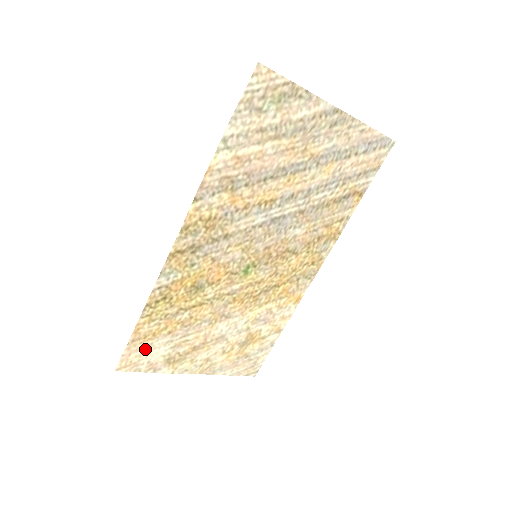
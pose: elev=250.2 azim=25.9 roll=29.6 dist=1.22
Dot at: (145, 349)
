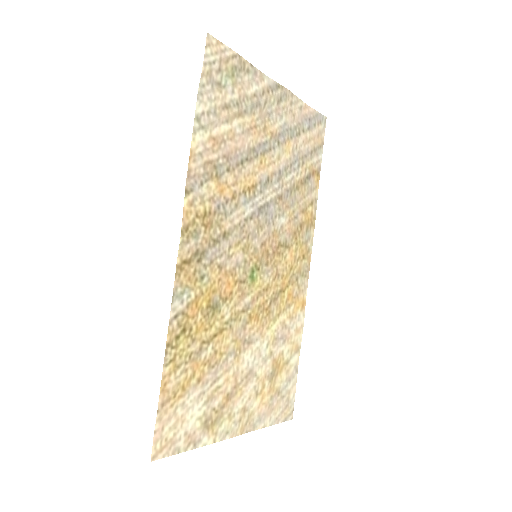
Dot at: (178, 414)
